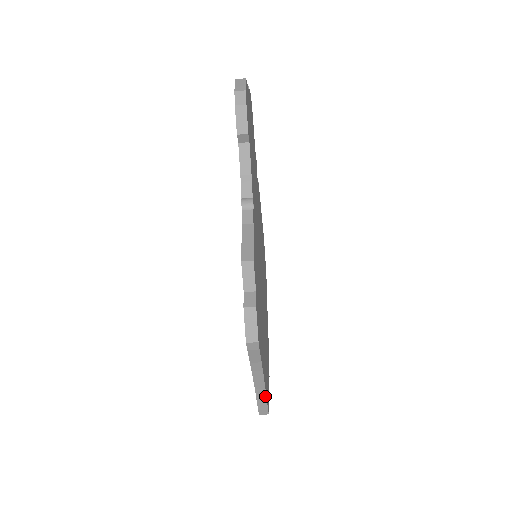
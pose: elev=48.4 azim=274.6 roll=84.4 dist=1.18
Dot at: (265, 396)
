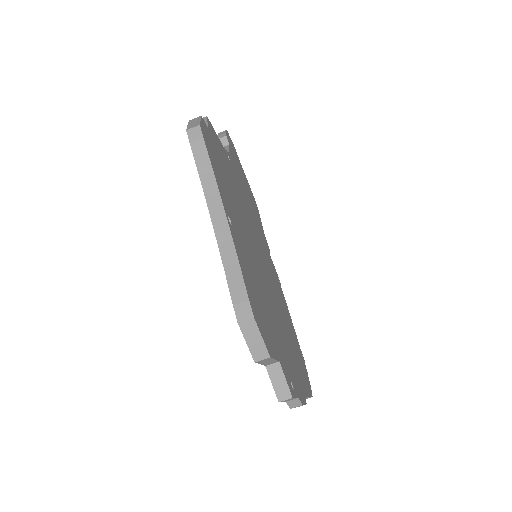
Dot at: (237, 261)
